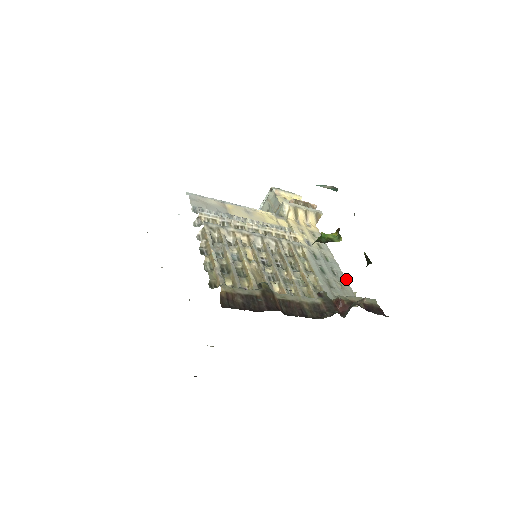
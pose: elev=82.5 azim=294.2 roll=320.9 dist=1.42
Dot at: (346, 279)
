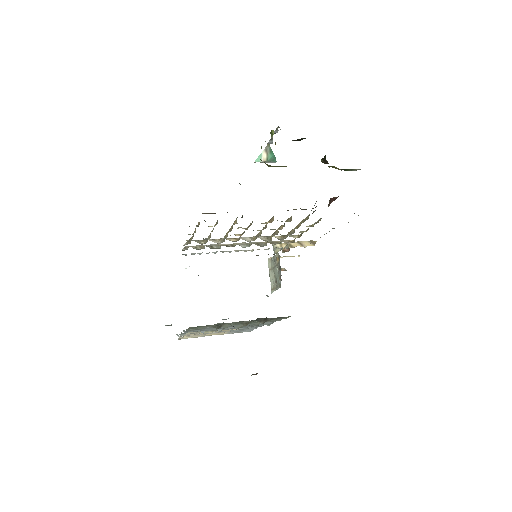
Dot at: occluded
